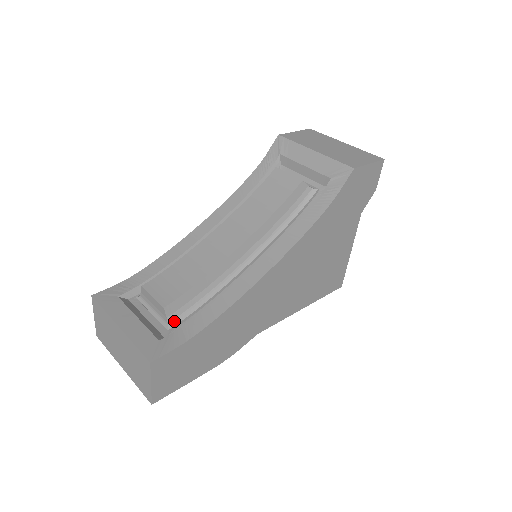
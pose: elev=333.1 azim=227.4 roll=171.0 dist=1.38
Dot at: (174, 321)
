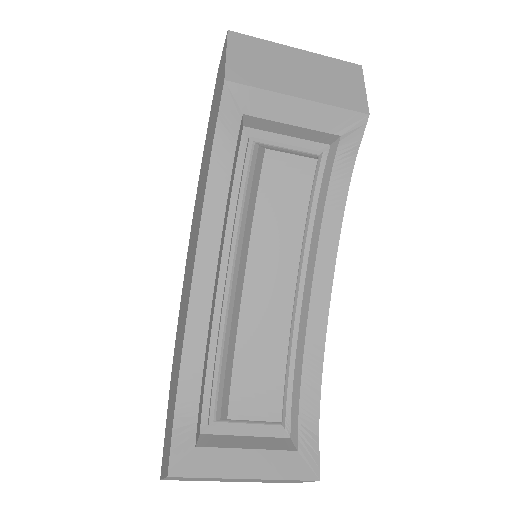
Dot at: (282, 416)
